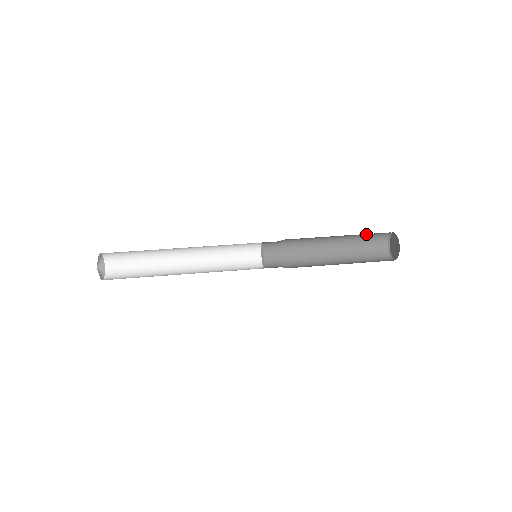
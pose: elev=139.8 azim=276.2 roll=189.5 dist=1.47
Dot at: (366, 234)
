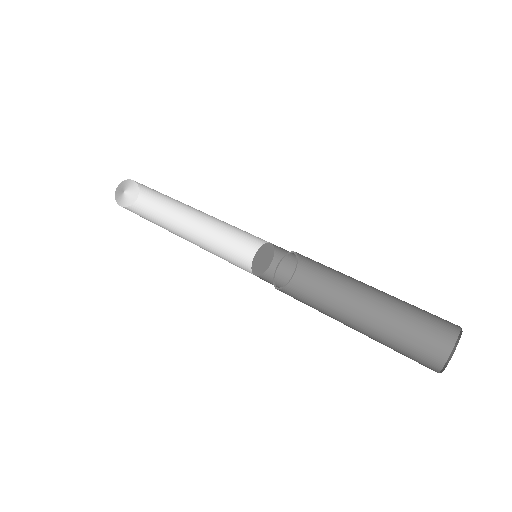
Dot at: (417, 308)
